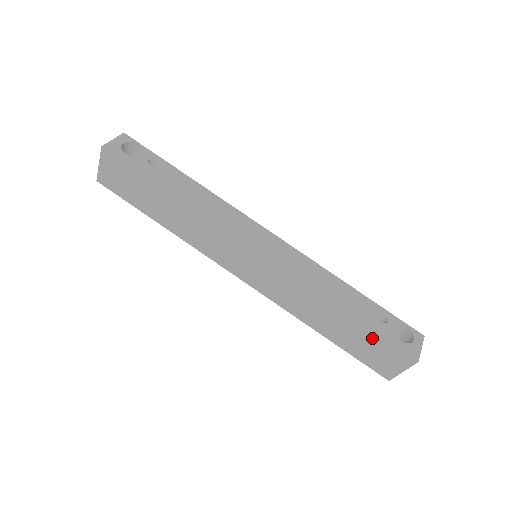
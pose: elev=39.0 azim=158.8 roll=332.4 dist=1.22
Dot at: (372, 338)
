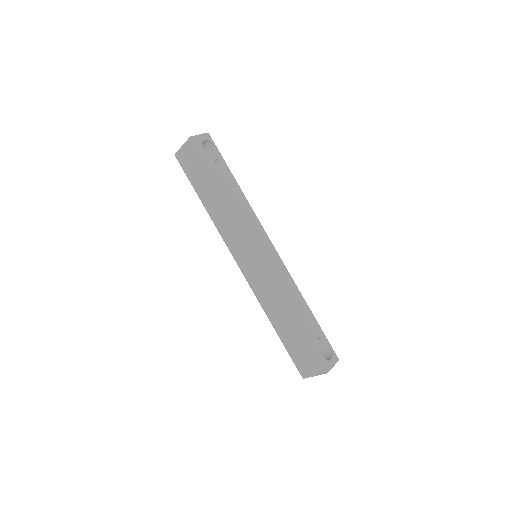
Dot at: (305, 345)
